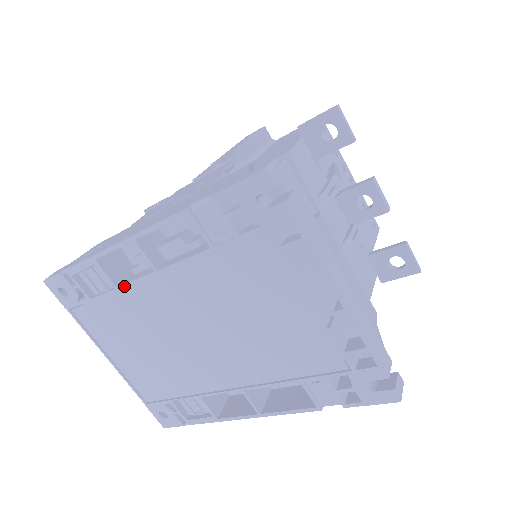
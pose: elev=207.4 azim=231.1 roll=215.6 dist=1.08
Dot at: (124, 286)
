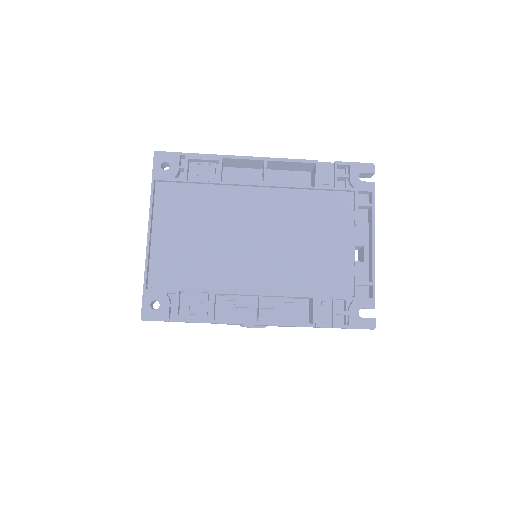
Dot at: (229, 183)
